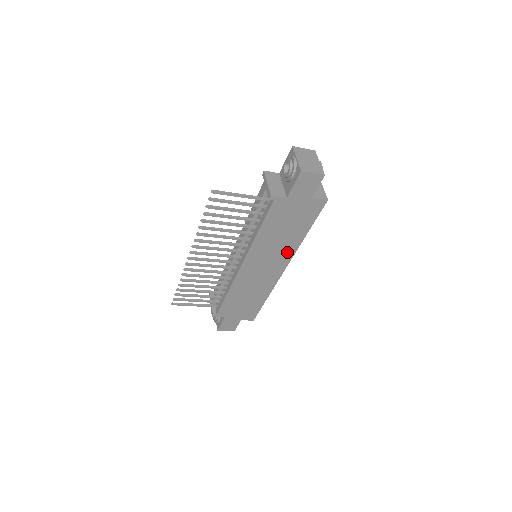
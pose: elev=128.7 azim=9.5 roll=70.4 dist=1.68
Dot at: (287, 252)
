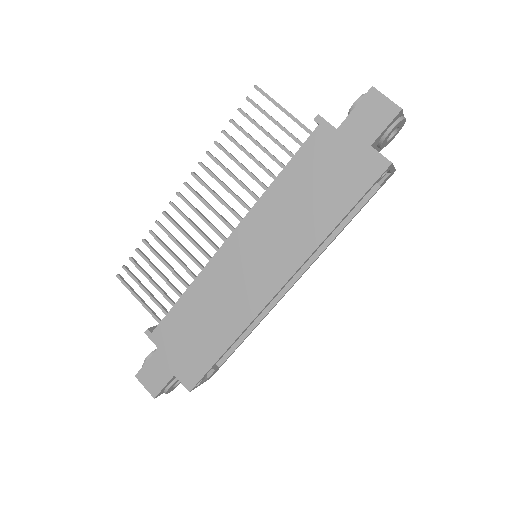
Dot at: (298, 248)
